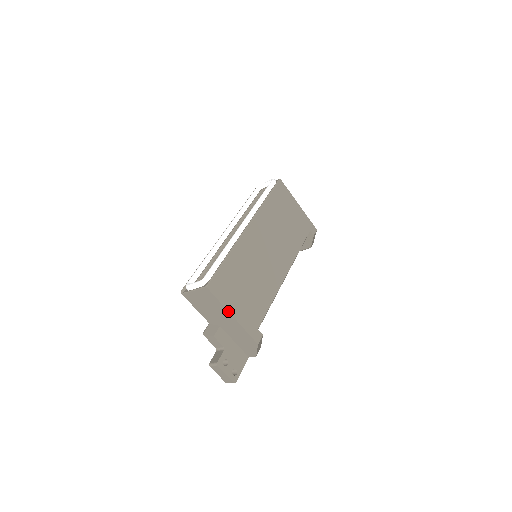
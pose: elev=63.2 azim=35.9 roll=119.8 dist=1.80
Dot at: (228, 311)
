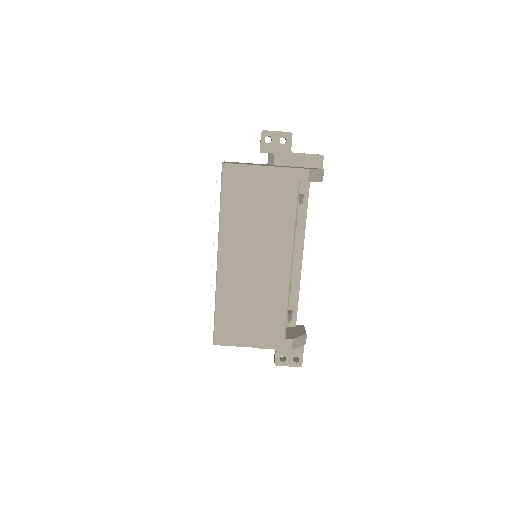
Dot at: occluded
